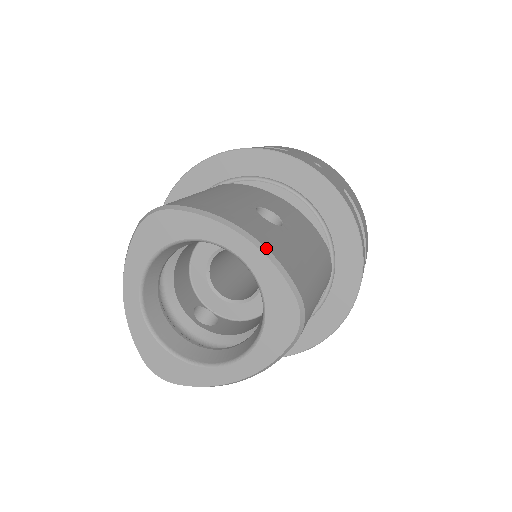
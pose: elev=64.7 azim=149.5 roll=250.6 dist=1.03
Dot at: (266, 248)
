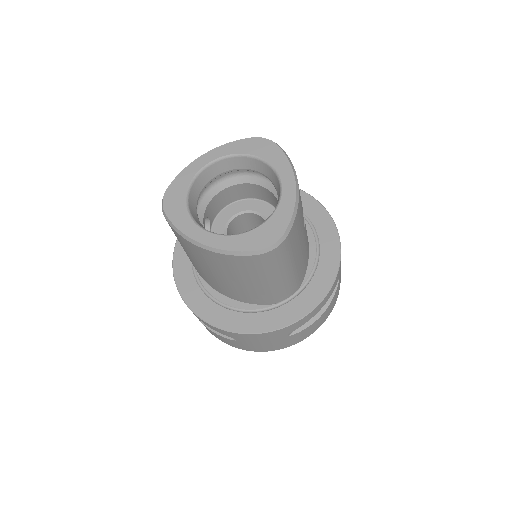
Dot at: (299, 201)
